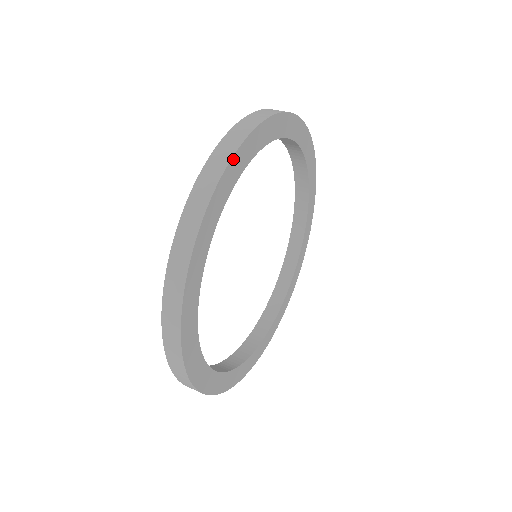
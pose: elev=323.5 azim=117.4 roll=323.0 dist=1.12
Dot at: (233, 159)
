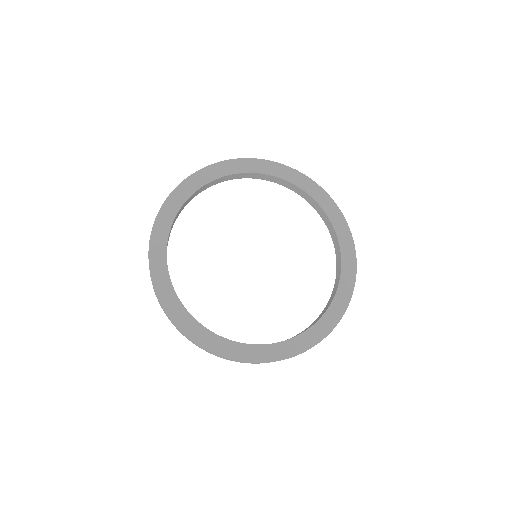
Dot at: (219, 164)
